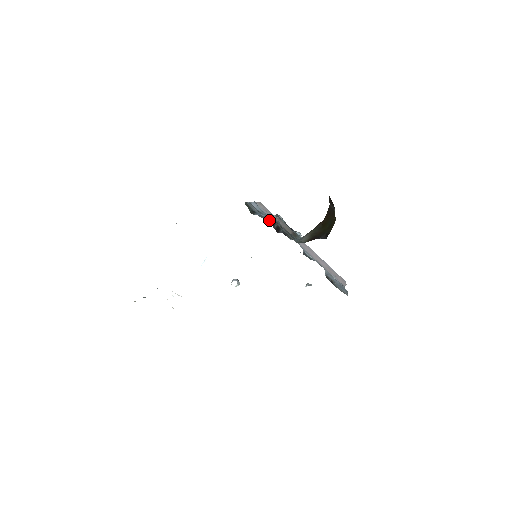
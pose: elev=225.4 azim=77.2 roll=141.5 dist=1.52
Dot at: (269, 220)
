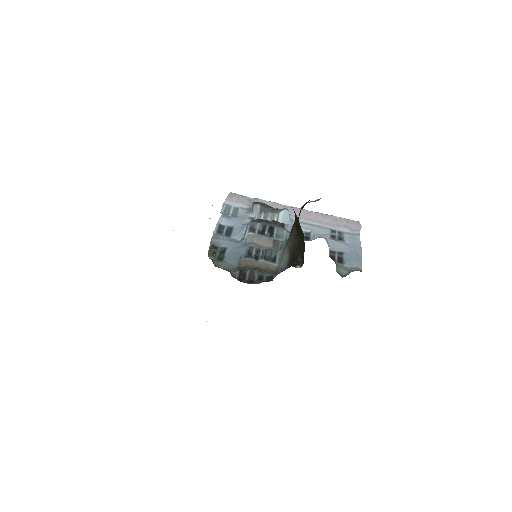
Dot at: (238, 275)
